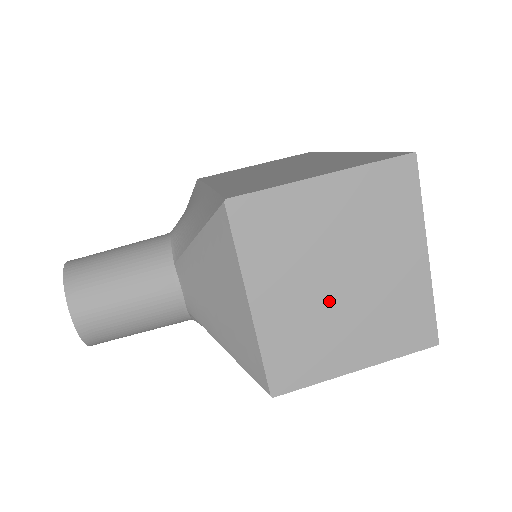
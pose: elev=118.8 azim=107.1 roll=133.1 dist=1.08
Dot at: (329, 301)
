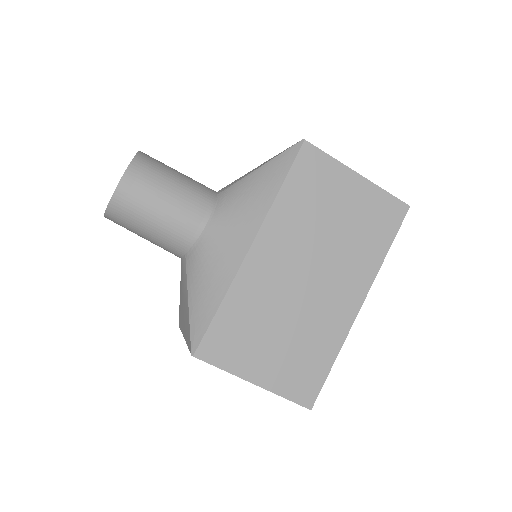
Dot at: occluded
